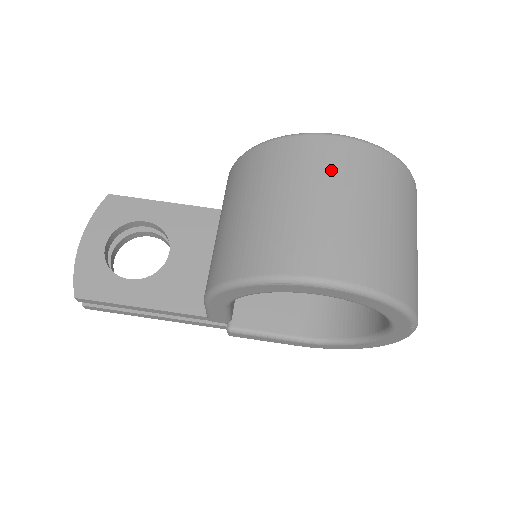
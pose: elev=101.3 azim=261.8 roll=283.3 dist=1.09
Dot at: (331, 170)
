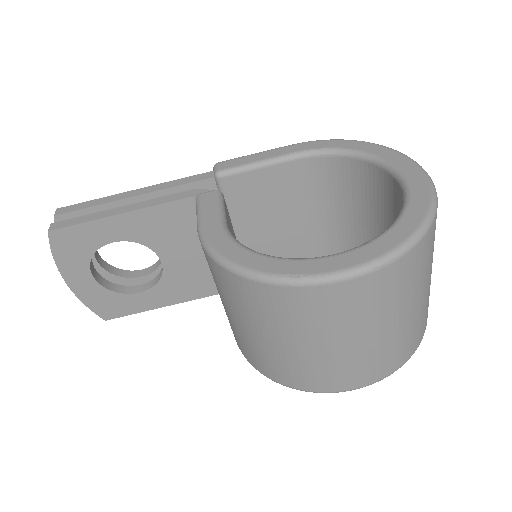
Dot at: (344, 317)
